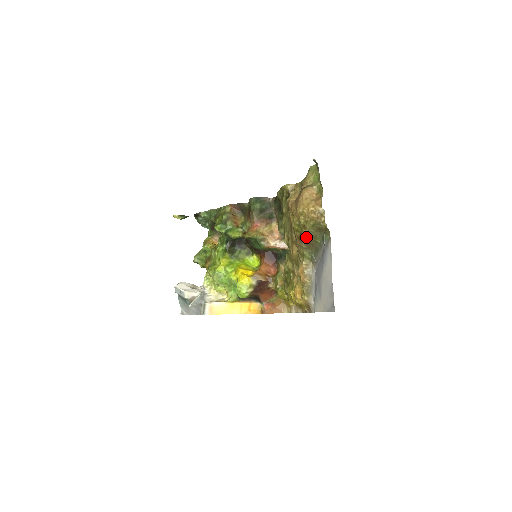
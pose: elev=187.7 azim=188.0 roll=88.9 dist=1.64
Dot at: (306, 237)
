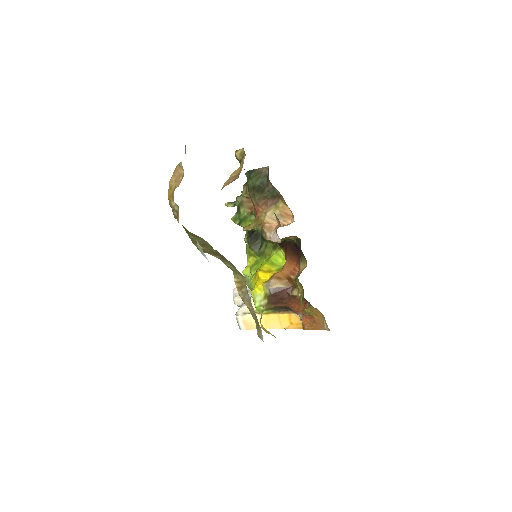
Dot at: (197, 246)
